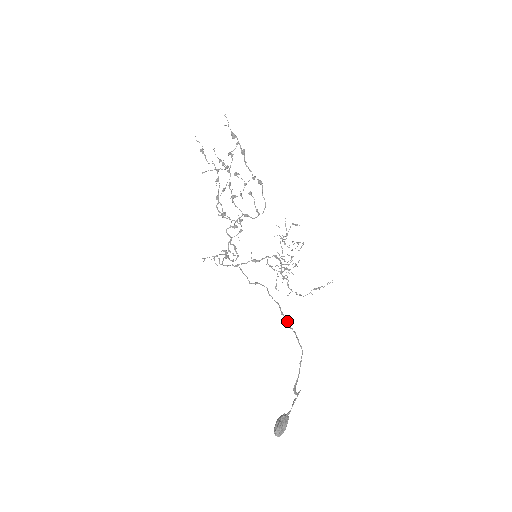
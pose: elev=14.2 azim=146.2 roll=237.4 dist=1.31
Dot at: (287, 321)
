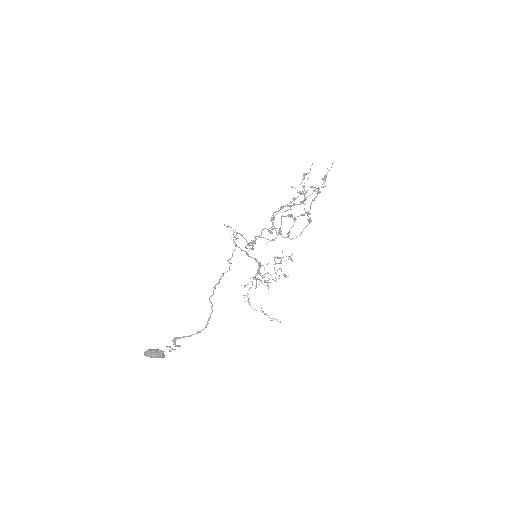
Dot at: (212, 295)
